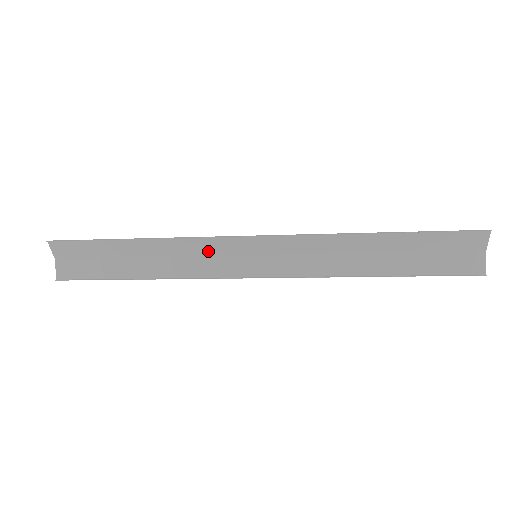
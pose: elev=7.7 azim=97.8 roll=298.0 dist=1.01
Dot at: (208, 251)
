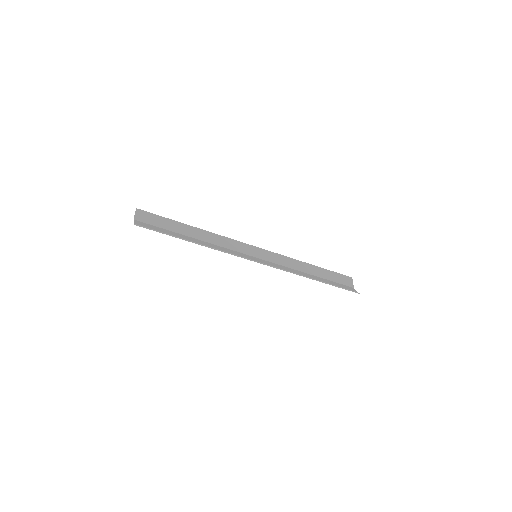
Dot at: (230, 247)
